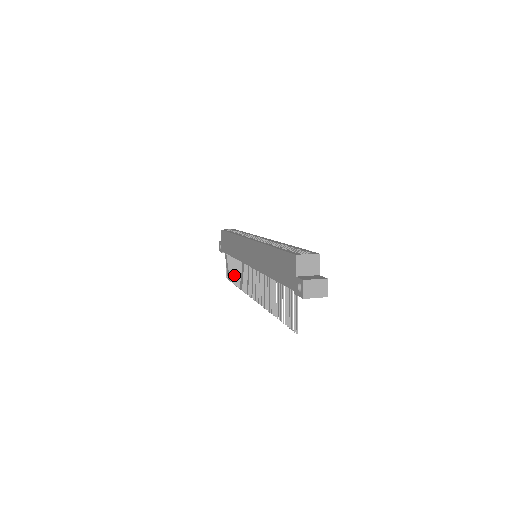
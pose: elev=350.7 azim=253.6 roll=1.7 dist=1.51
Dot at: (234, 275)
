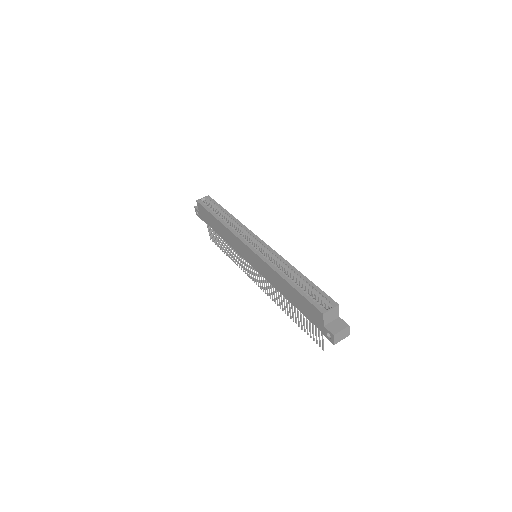
Dot at: (225, 249)
